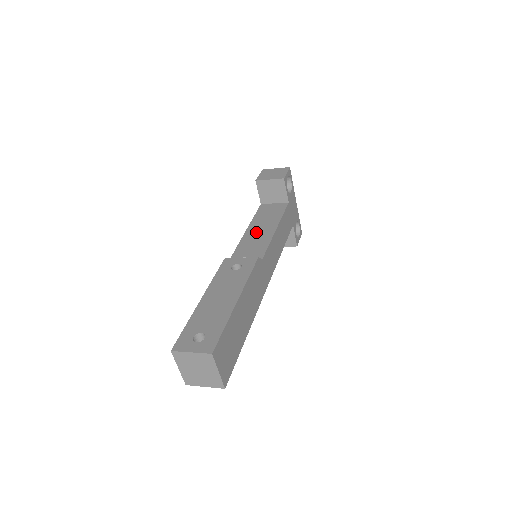
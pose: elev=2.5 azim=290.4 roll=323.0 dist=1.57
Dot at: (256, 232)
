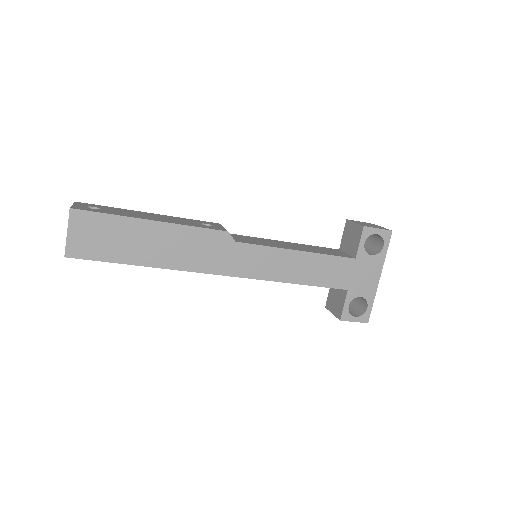
Dot at: (283, 243)
